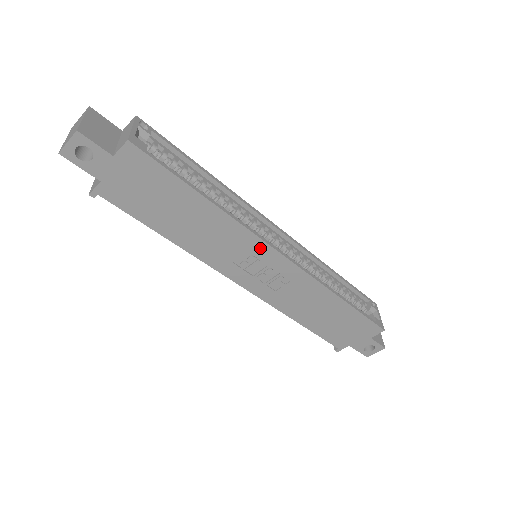
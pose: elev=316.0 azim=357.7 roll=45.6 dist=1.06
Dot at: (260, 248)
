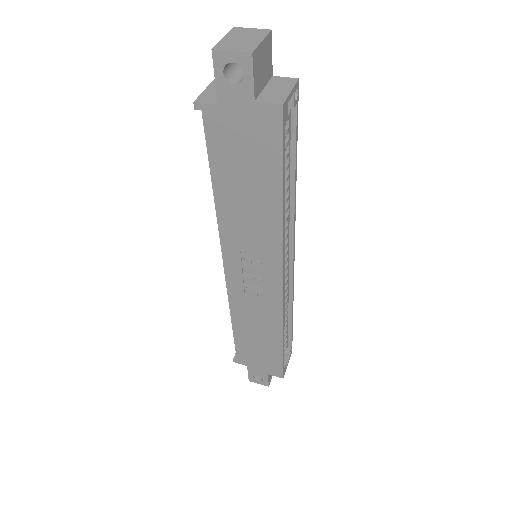
Dot at: (274, 264)
